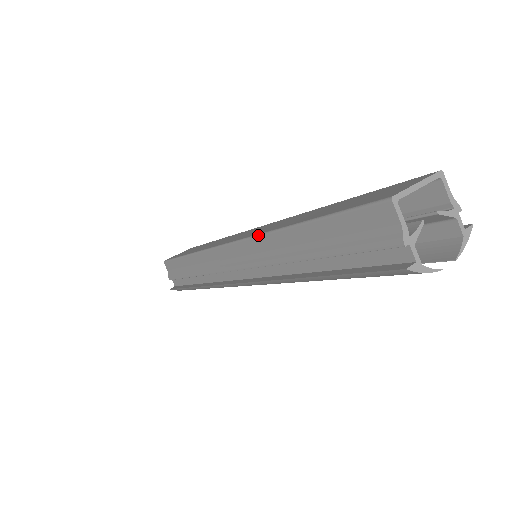
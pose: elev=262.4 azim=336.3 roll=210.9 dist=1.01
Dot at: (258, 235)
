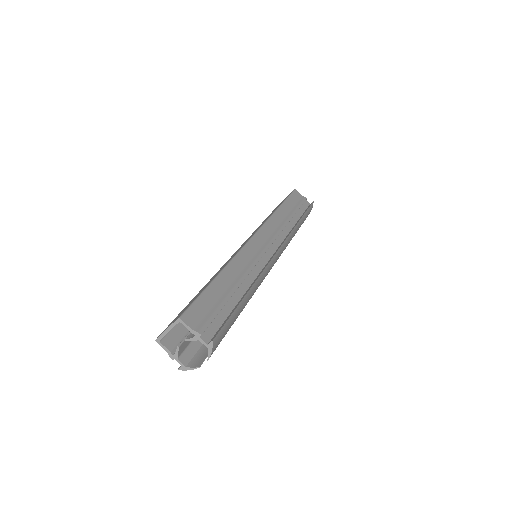
Dot at: occluded
